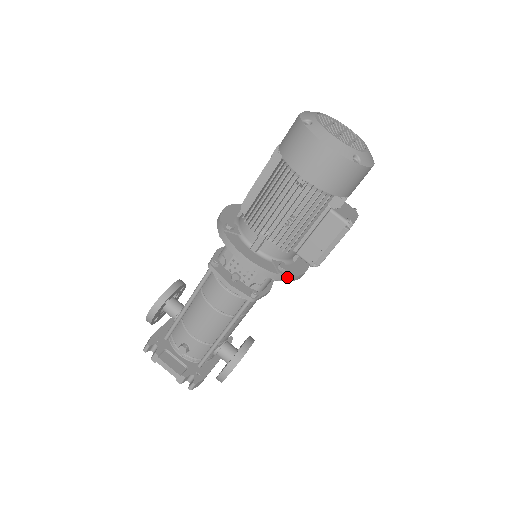
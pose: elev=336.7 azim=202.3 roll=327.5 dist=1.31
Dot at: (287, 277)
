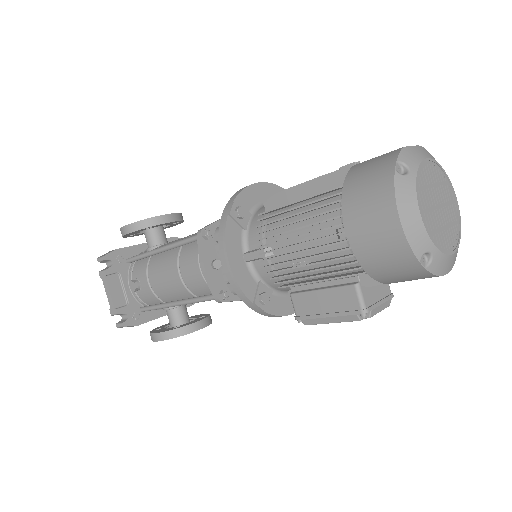
Dot at: (262, 311)
